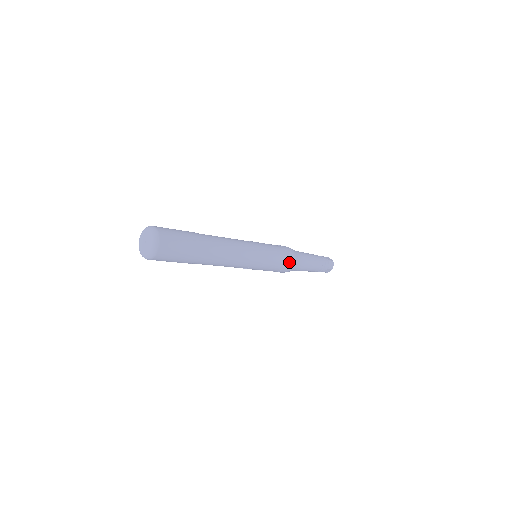
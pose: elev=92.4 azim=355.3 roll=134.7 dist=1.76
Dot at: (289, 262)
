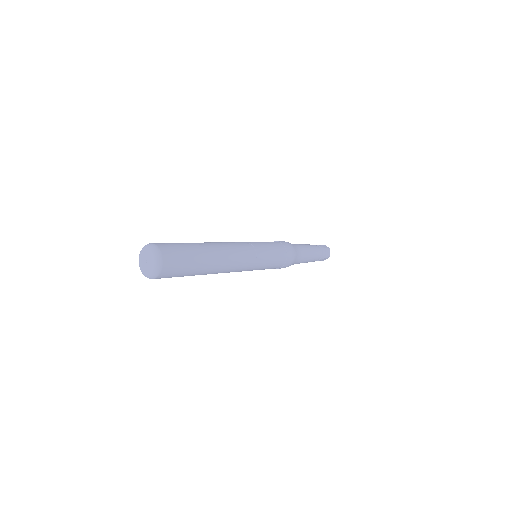
Dot at: occluded
